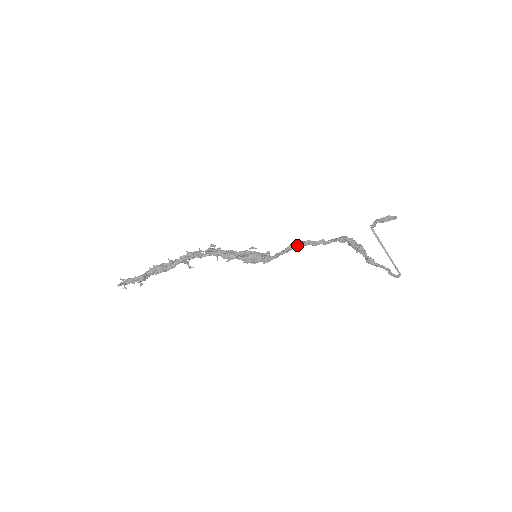
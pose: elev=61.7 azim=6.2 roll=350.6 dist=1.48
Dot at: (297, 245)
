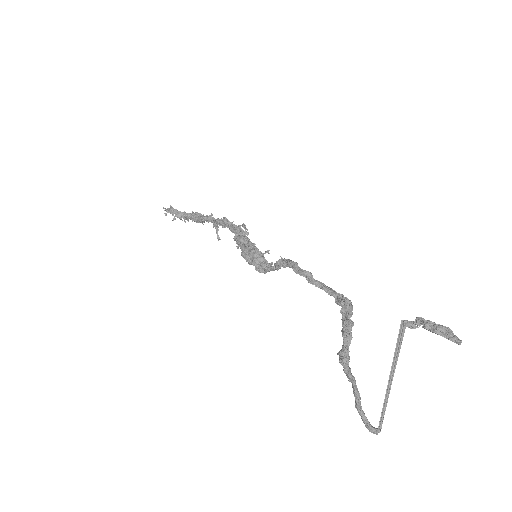
Dot at: (286, 263)
